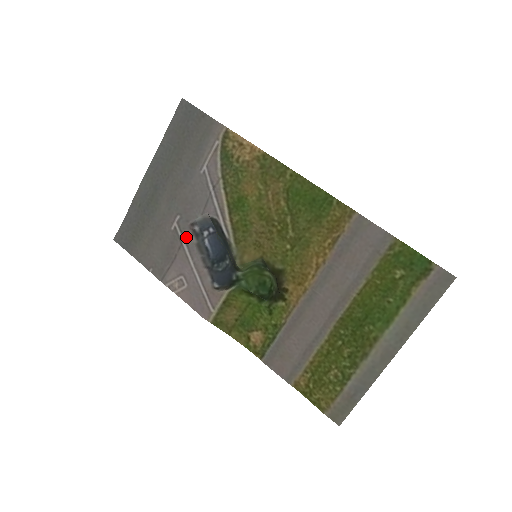
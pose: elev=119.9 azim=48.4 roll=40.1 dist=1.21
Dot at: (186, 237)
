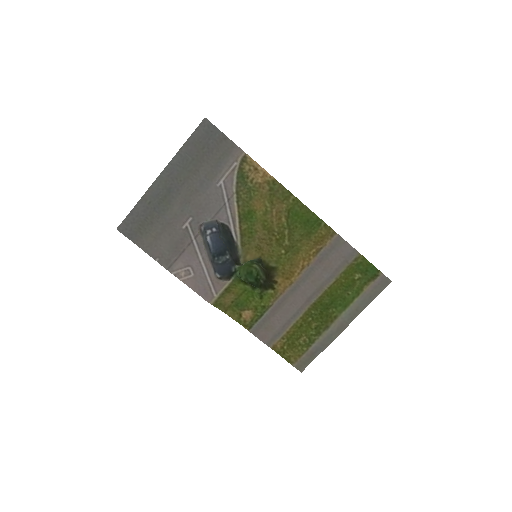
Dot at: (196, 236)
